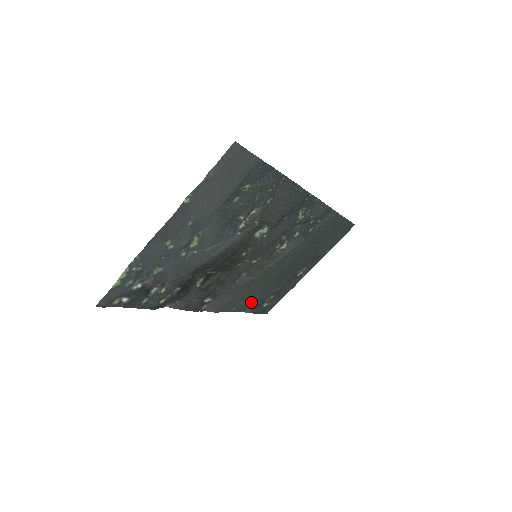
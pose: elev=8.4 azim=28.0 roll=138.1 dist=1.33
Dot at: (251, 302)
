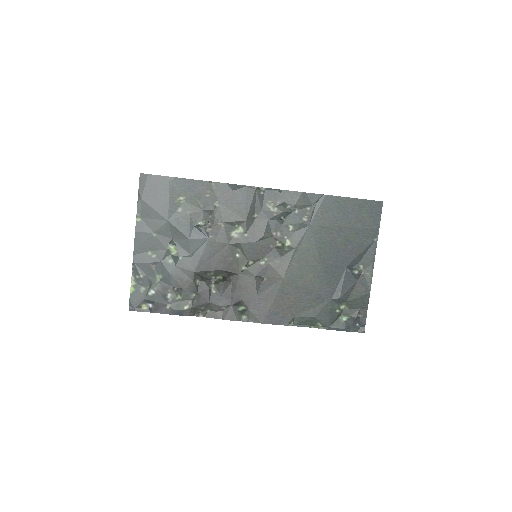
Dot at: (311, 313)
